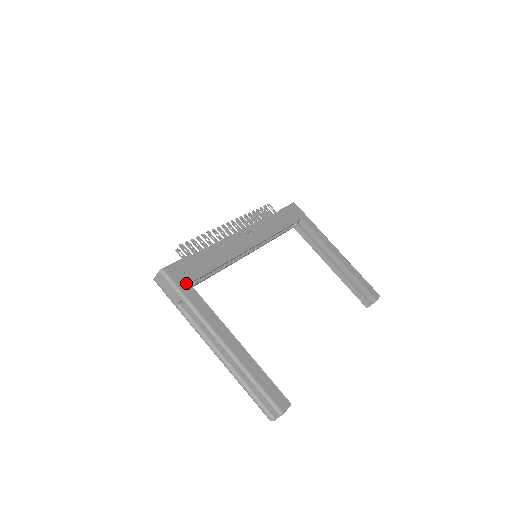
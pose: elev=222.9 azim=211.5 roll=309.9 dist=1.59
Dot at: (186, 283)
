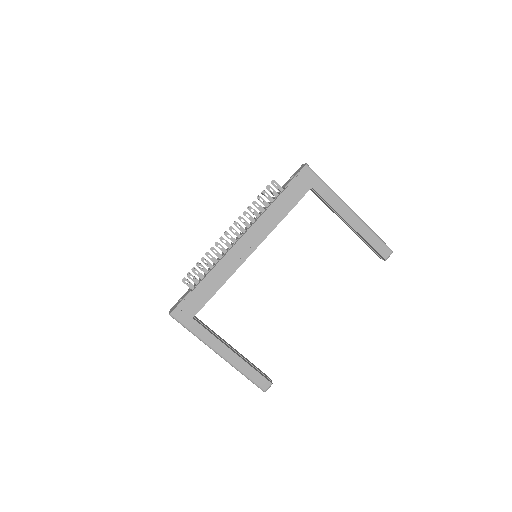
Dot at: (190, 319)
